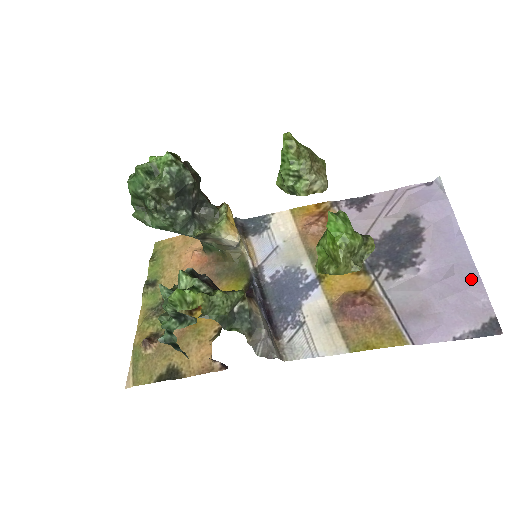
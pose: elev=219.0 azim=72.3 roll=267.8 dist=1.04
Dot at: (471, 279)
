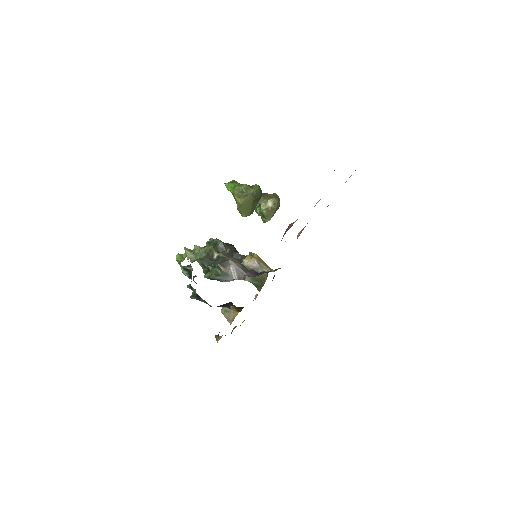
Dot at: occluded
